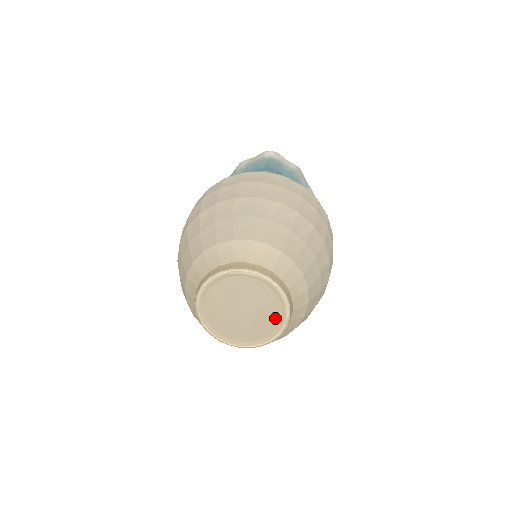
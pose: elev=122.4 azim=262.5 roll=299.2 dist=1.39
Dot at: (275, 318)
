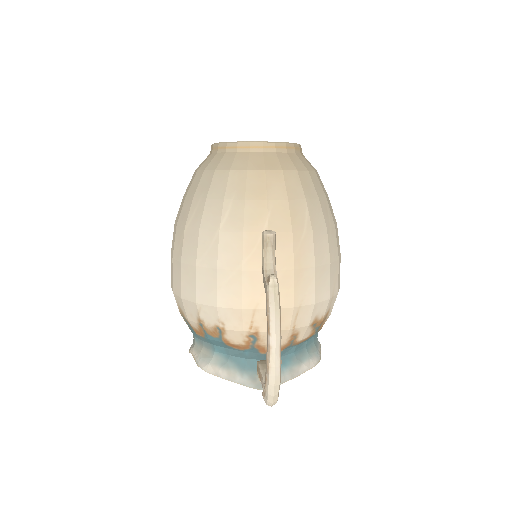
Dot at: occluded
